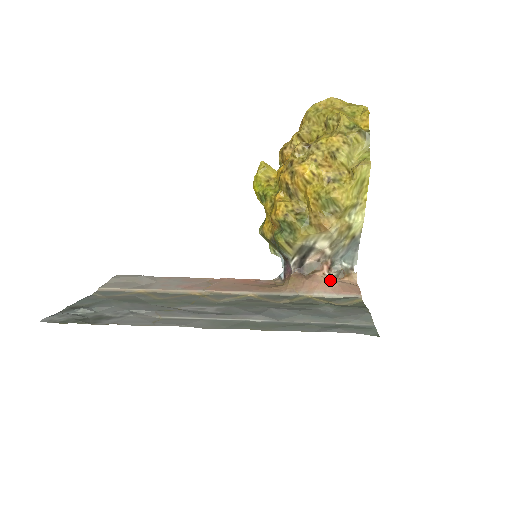
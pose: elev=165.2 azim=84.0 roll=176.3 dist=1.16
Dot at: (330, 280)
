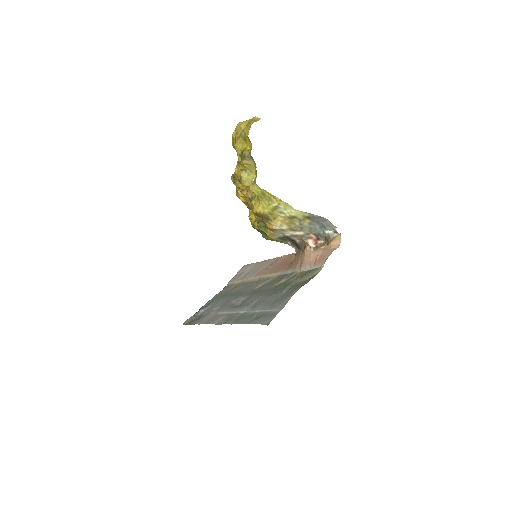
Dot at: (312, 253)
